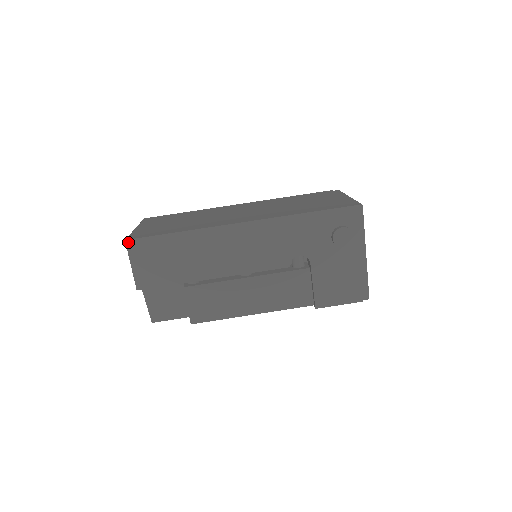
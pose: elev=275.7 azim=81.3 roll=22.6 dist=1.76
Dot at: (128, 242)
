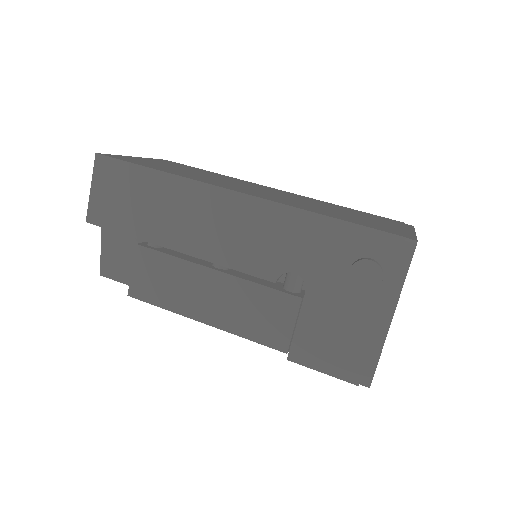
Dot at: (98, 157)
